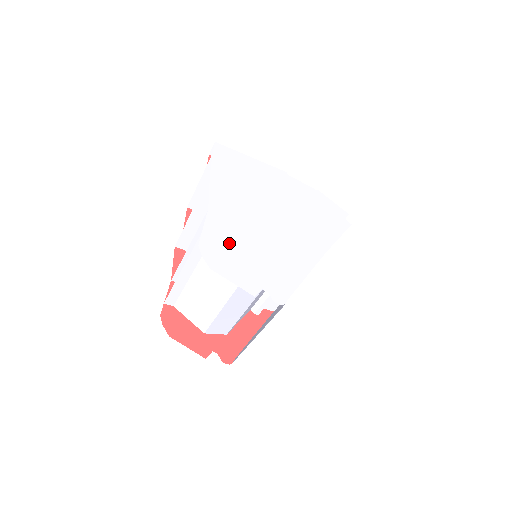
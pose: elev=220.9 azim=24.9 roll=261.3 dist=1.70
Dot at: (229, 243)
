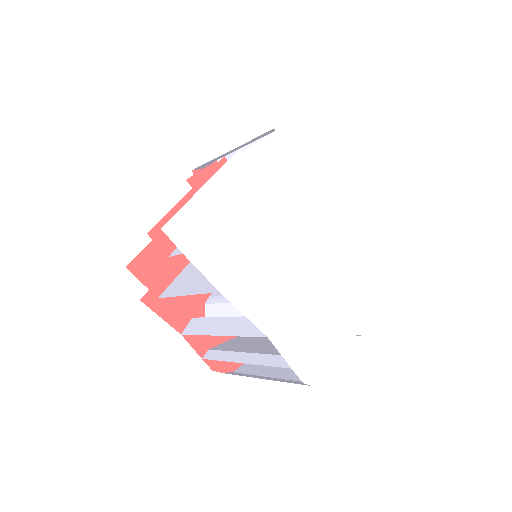
Dot at: (308, 341)
